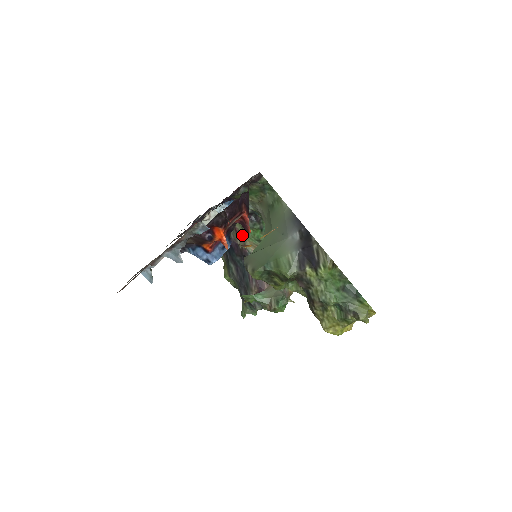
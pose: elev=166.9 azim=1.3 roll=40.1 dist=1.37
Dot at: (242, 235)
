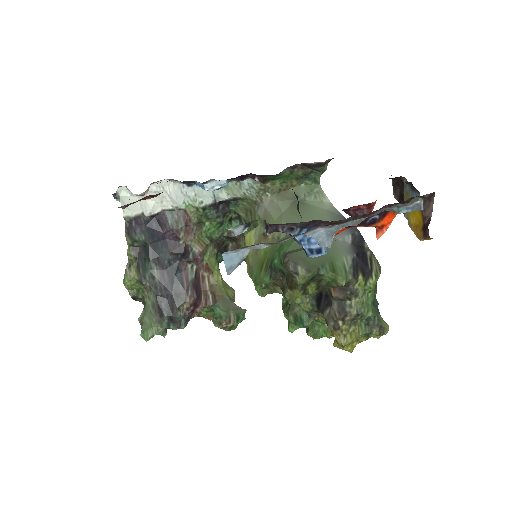
Dot at: (192, 227)
